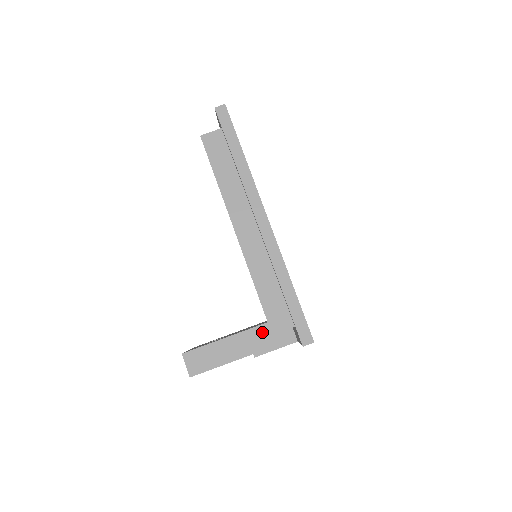
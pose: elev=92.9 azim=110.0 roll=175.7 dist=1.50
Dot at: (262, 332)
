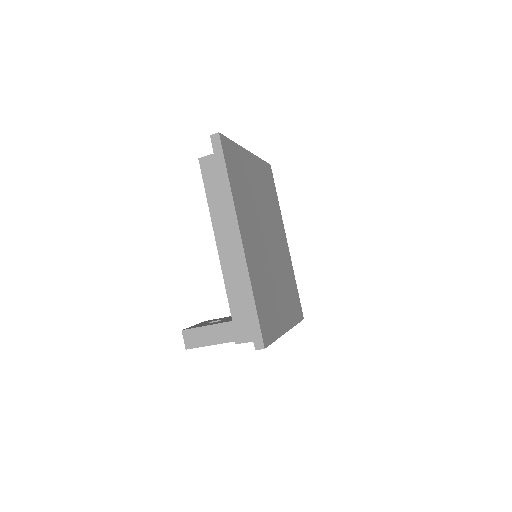
Dot at: occluded
